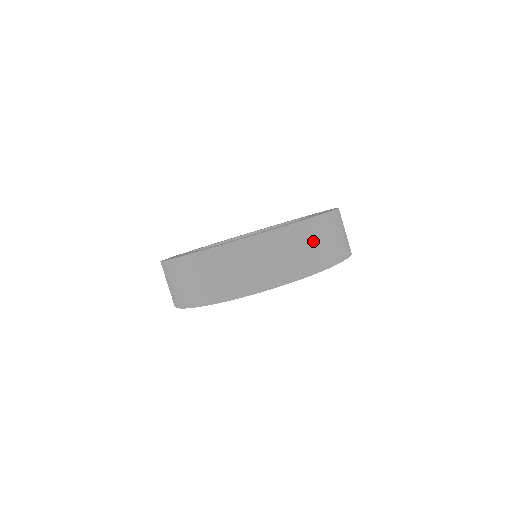
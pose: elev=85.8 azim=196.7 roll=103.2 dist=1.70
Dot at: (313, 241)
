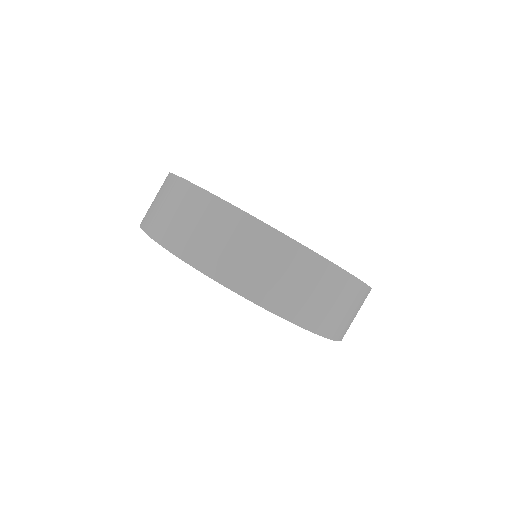
Dot at: (207, 226)
